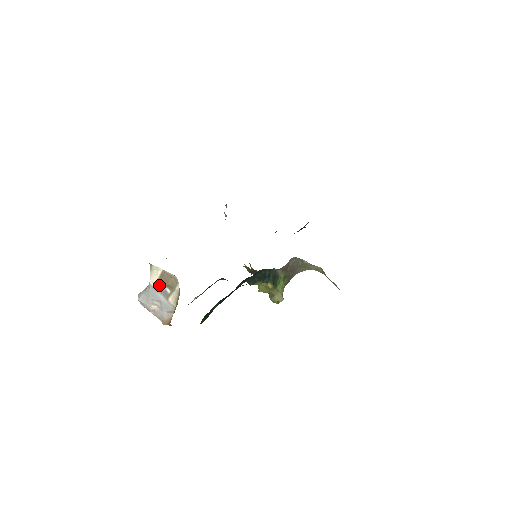
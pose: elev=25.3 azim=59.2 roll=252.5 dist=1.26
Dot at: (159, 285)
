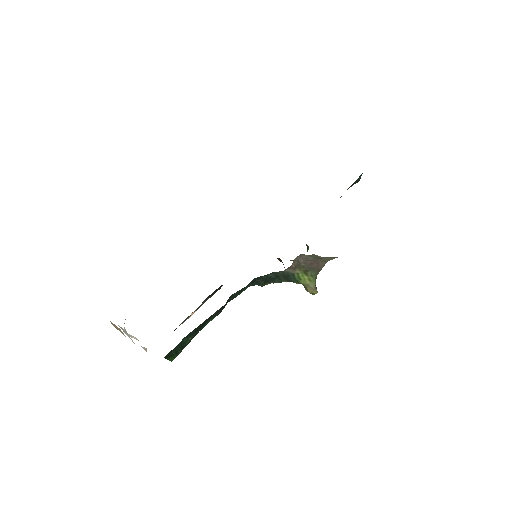
Dot at: occluded
